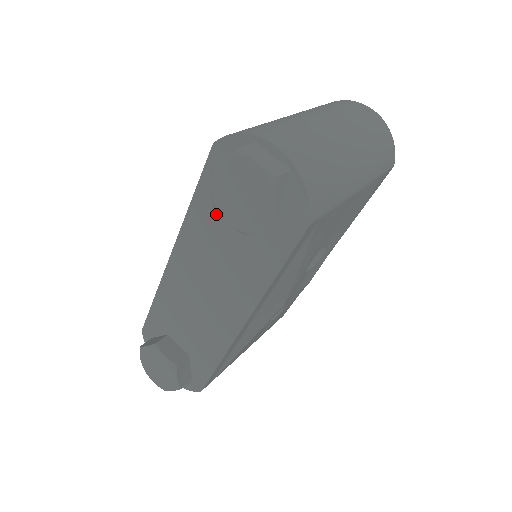
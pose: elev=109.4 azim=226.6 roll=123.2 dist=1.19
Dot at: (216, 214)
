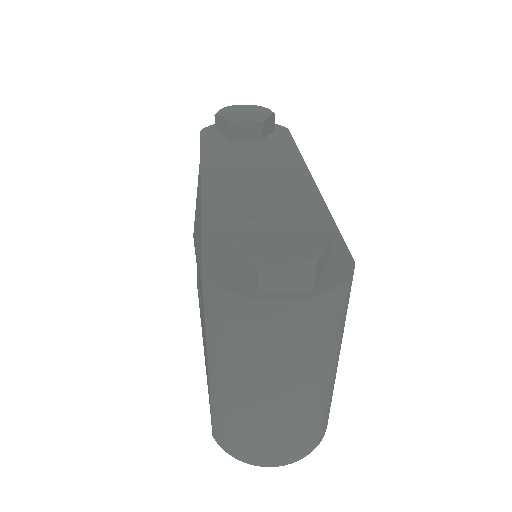
Dot at: (227, 147)
